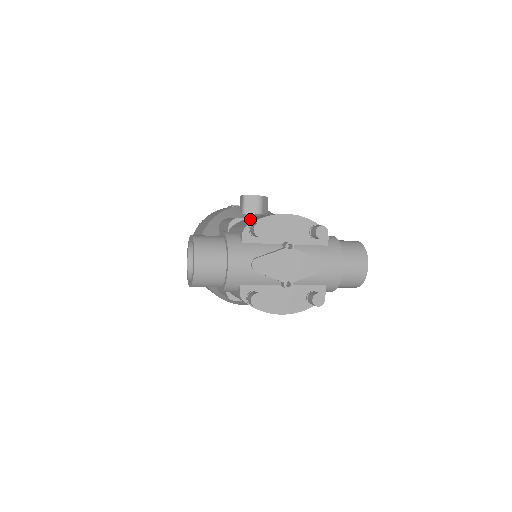
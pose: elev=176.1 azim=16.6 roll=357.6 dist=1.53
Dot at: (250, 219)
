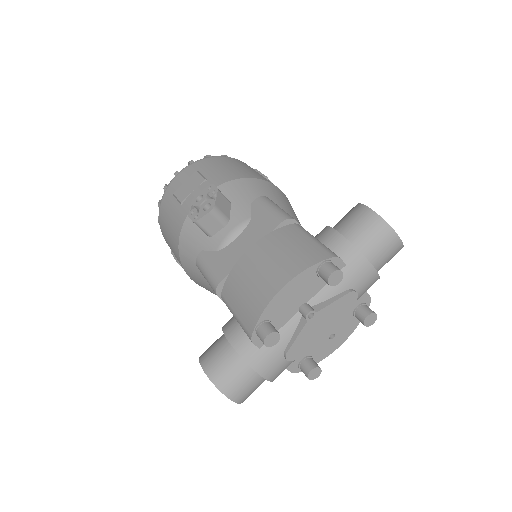
Dot at: (240, 297)
